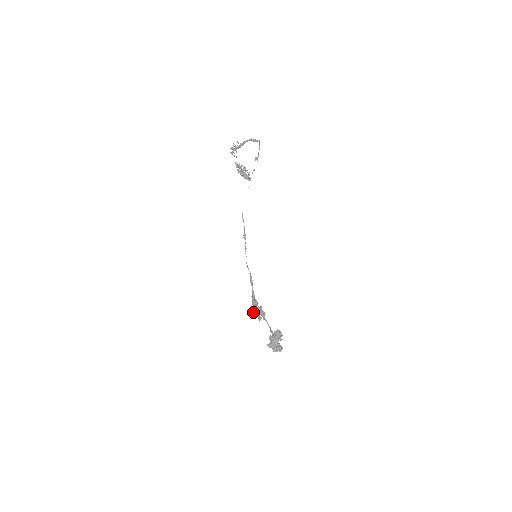
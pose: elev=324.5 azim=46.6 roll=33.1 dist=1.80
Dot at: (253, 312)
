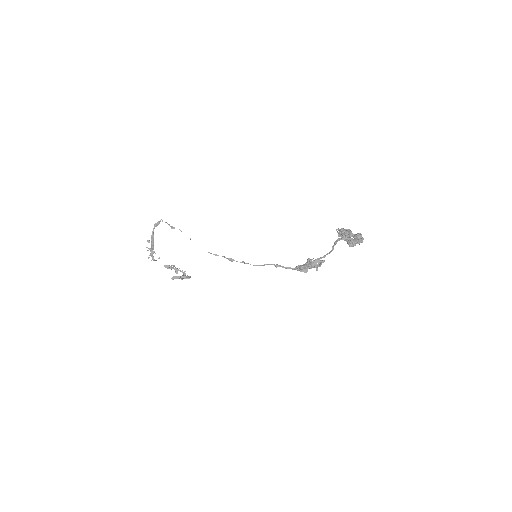
Dot at: (309, 267)
